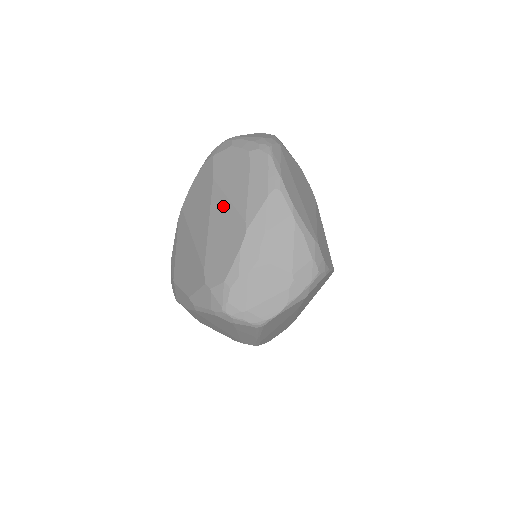
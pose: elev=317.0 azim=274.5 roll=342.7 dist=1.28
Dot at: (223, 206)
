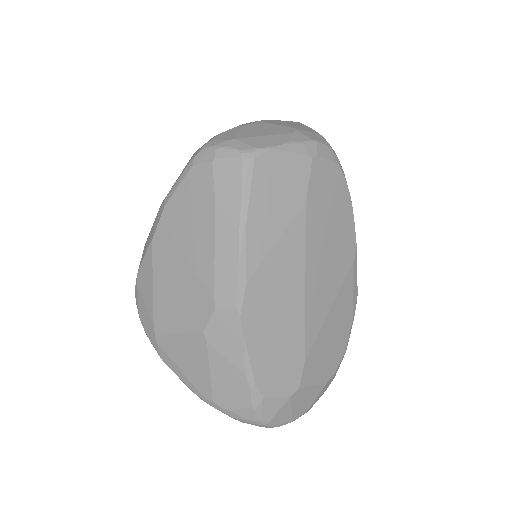
Dot at: occluded
